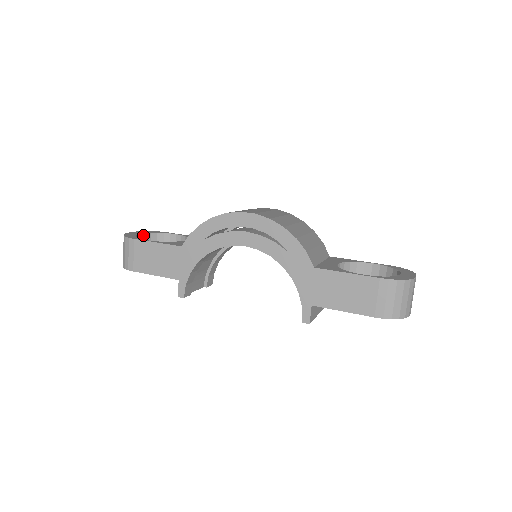
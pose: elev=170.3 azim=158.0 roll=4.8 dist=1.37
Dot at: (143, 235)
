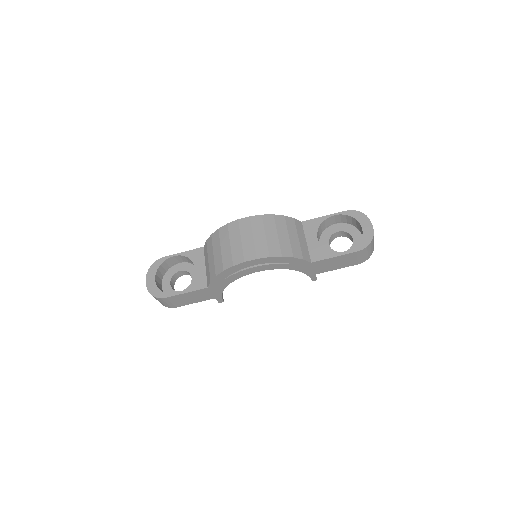
Dot at: (156, 277)
